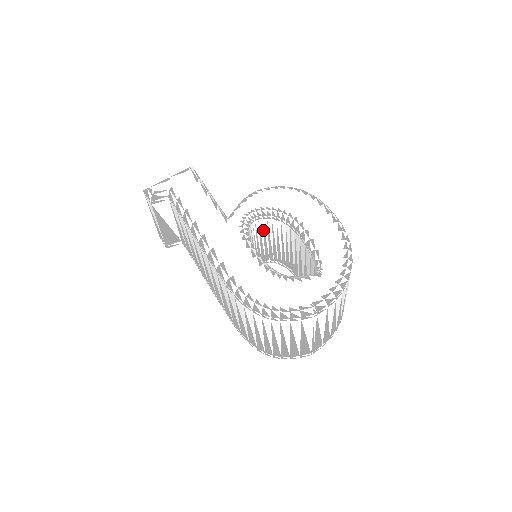
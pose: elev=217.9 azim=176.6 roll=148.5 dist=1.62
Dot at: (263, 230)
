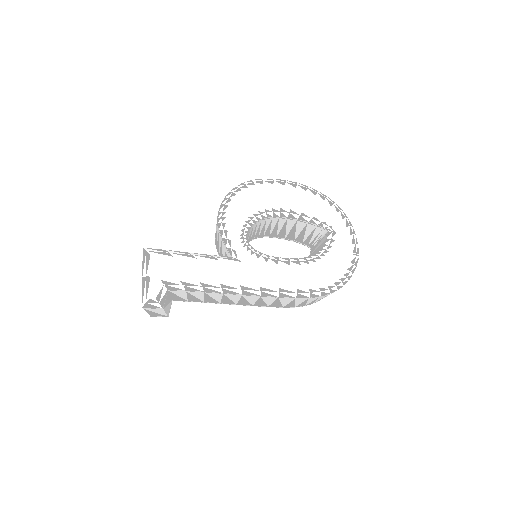
Dot at: occluded
